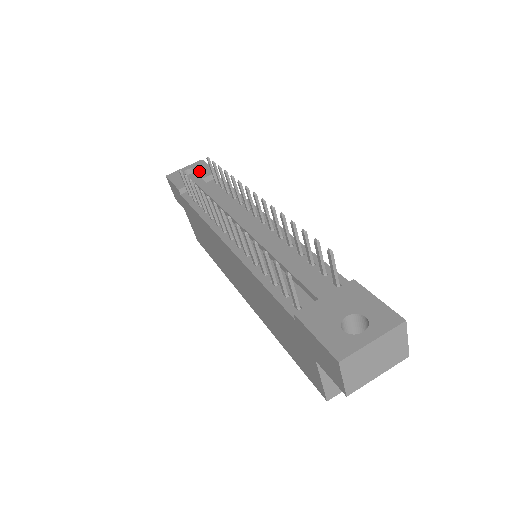
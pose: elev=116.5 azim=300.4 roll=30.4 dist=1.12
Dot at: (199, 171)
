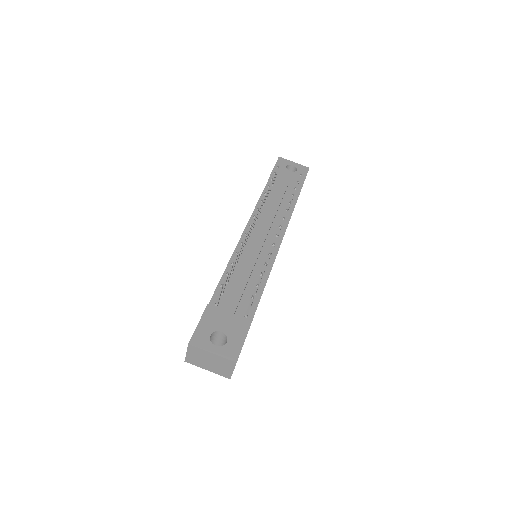
Dot at: (296, 174)
